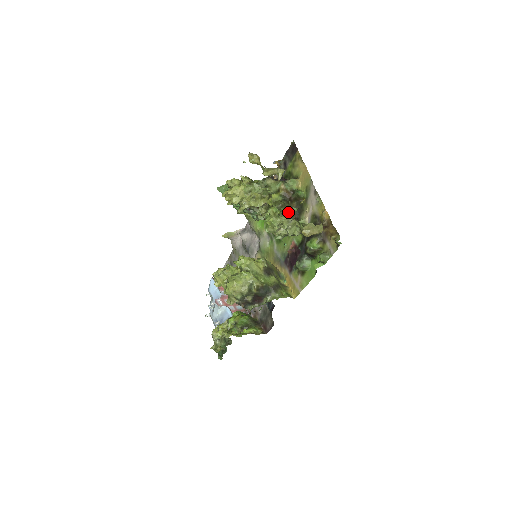
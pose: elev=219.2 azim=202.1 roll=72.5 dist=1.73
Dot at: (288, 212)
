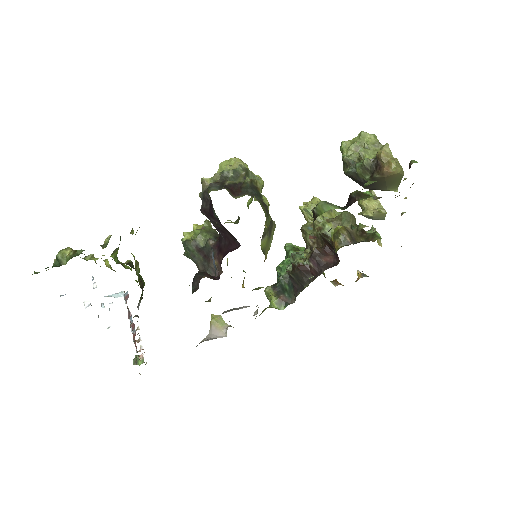
Dot at: (349, 232)
